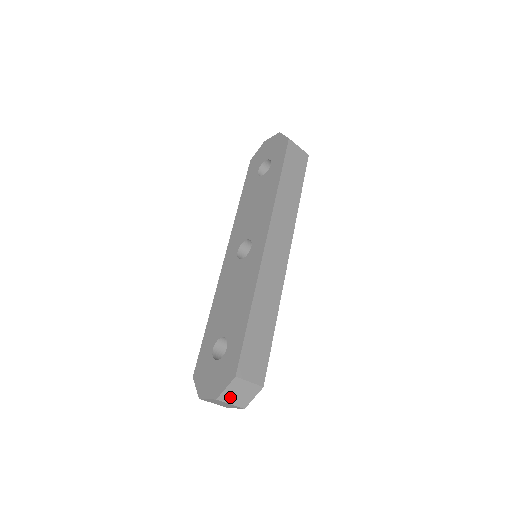
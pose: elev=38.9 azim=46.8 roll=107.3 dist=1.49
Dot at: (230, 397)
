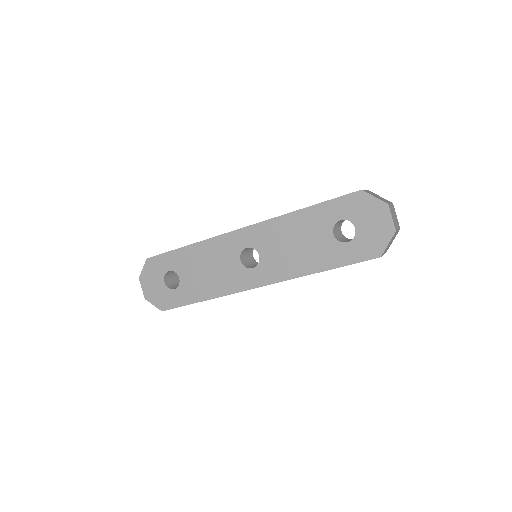
Dot at: occluded
